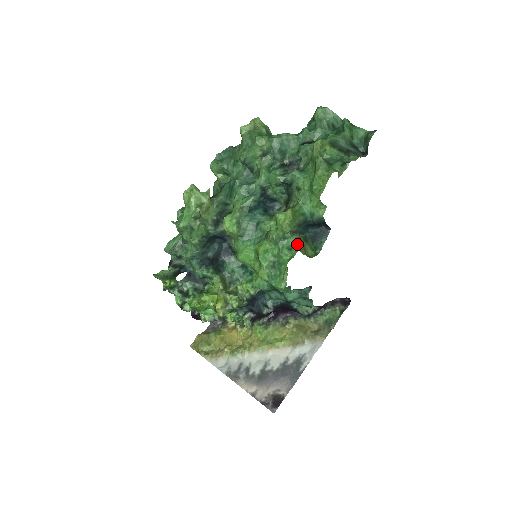
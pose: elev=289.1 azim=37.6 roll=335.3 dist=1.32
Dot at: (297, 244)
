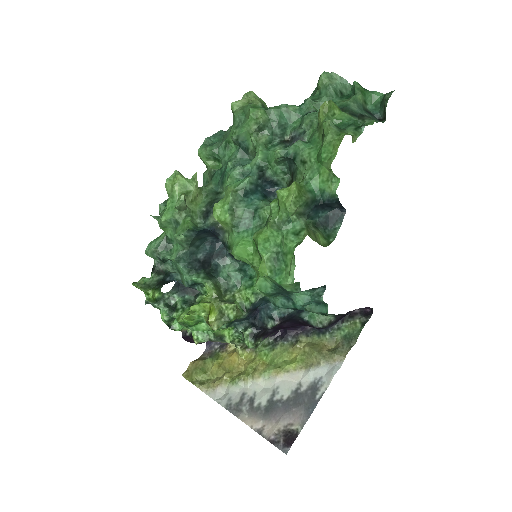
Dot at: (305, 228)
